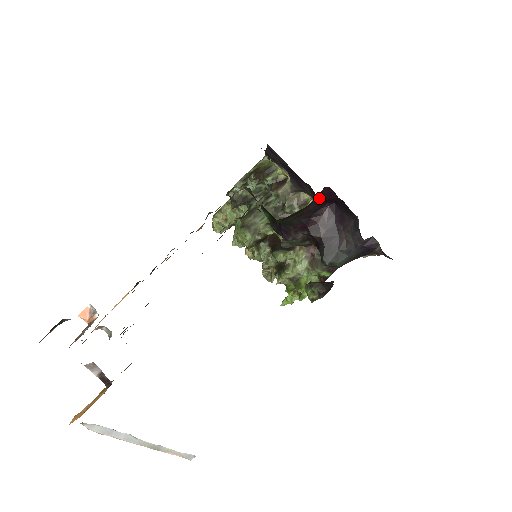
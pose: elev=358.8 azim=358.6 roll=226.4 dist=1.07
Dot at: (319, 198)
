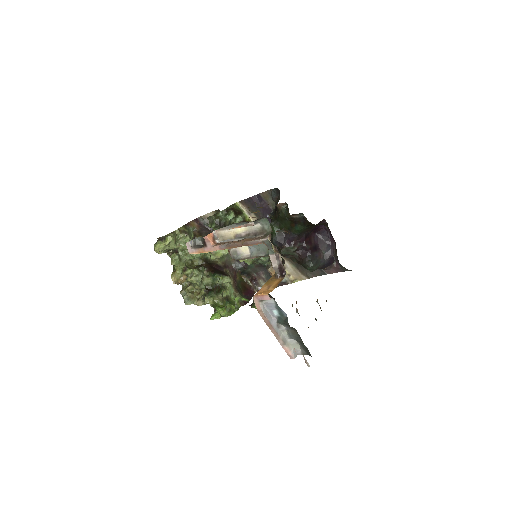
Dot at: (317, 225)
